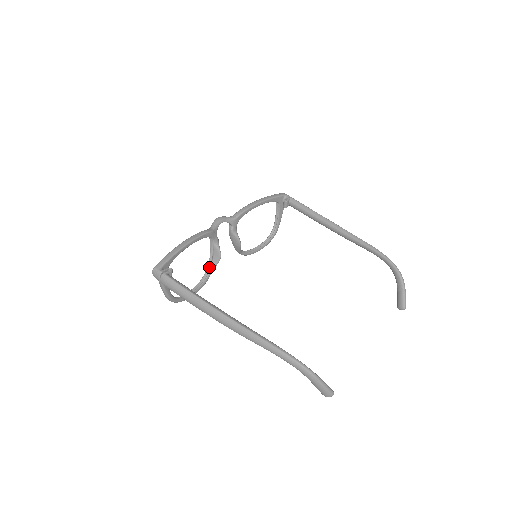
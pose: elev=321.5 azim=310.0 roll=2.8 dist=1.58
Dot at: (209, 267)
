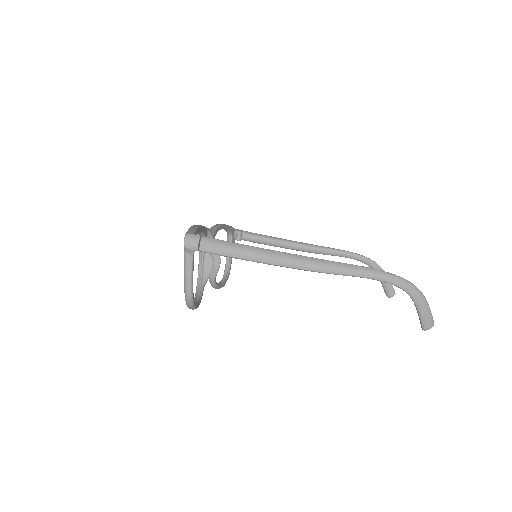
Dot at: (200, 282)
